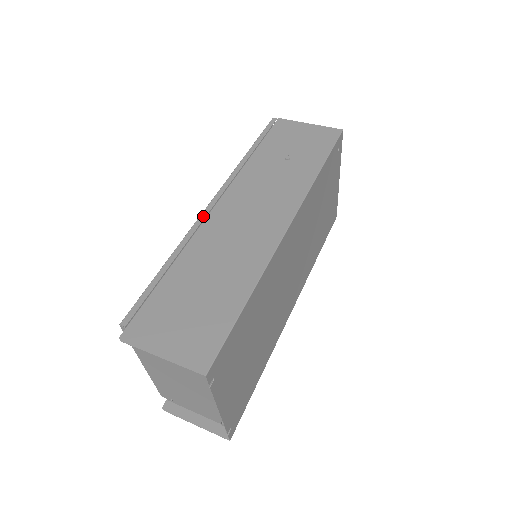
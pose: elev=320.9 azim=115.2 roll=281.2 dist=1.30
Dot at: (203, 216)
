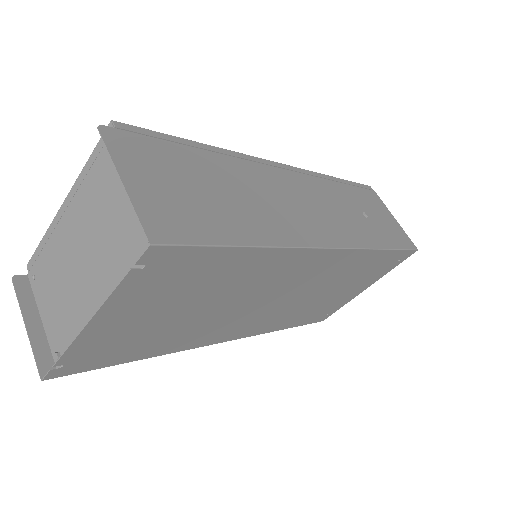
Dot at: (268, 162)
